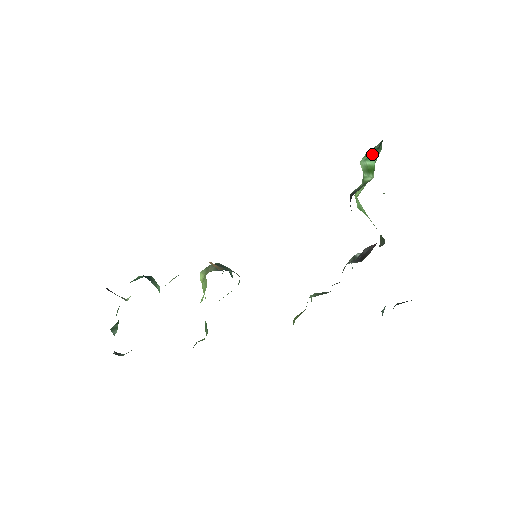
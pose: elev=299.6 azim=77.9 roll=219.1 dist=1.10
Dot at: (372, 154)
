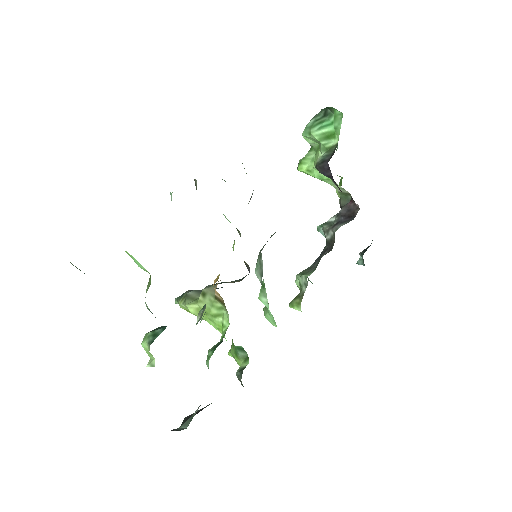
Dot at: (323, 122)
